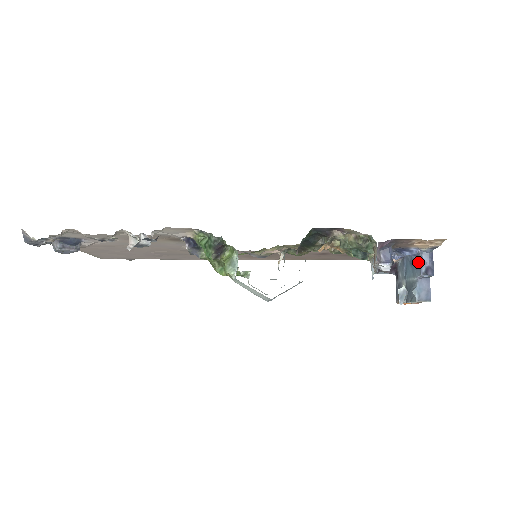
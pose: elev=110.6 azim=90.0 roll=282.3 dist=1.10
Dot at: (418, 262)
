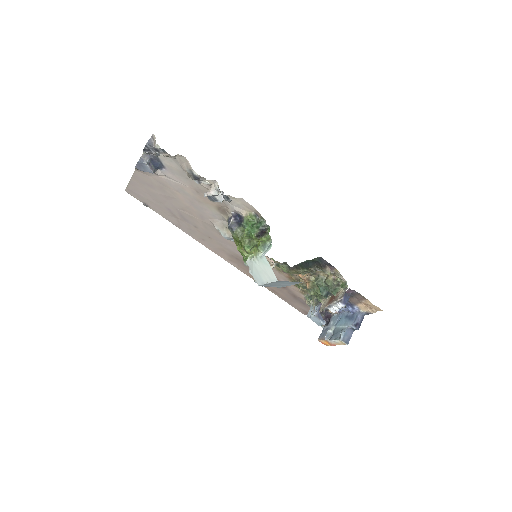
Dot at: (354, 317)
